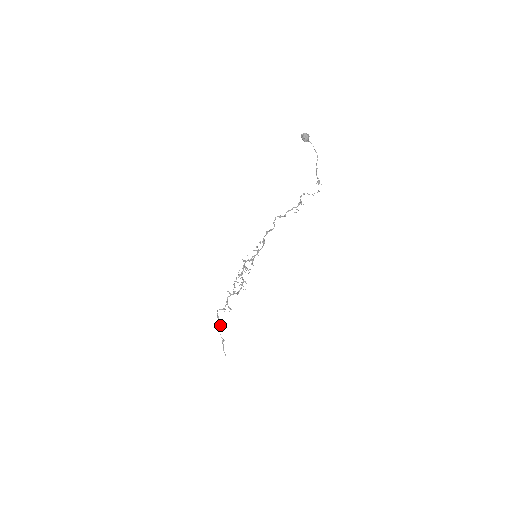
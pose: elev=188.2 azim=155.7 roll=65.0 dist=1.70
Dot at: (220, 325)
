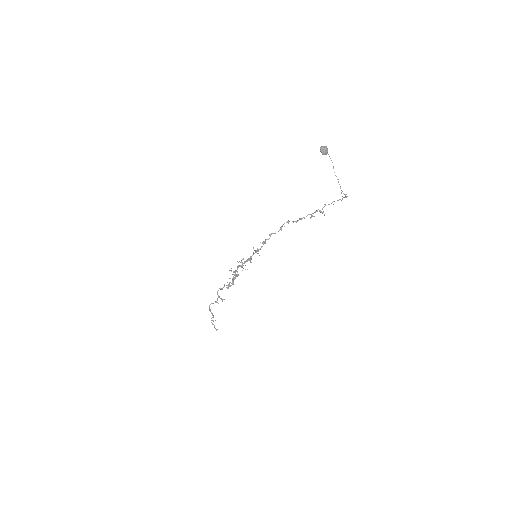
Dot at: (212, 314)
